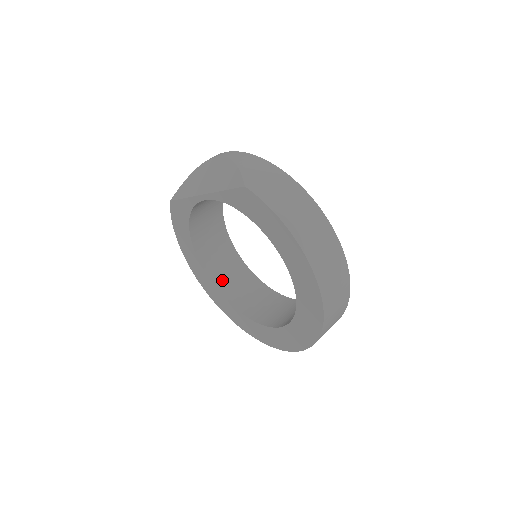
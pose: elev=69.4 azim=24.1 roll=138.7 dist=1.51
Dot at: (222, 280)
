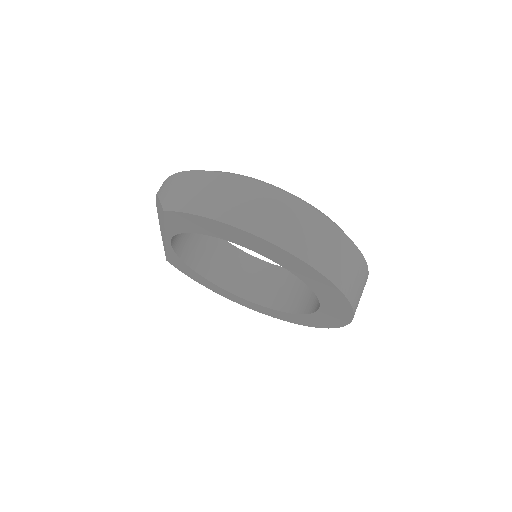
Dot at: (262, 295)
